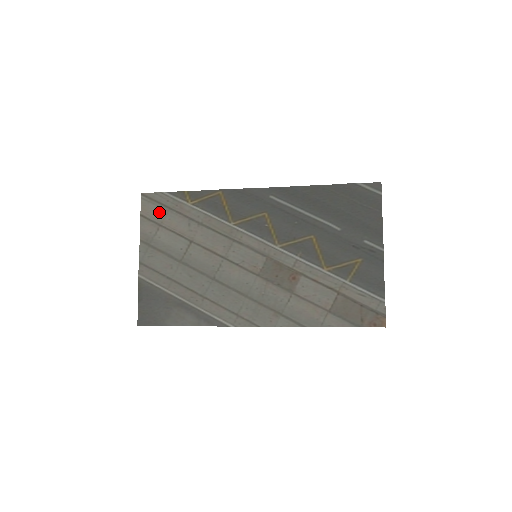
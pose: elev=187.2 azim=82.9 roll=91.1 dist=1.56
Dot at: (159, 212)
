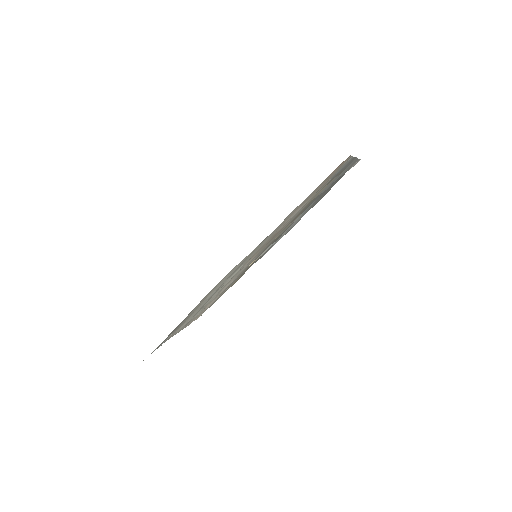
Dot at: (205, 310)
